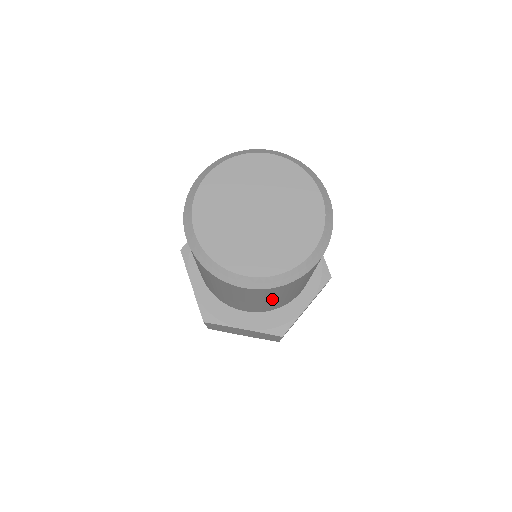
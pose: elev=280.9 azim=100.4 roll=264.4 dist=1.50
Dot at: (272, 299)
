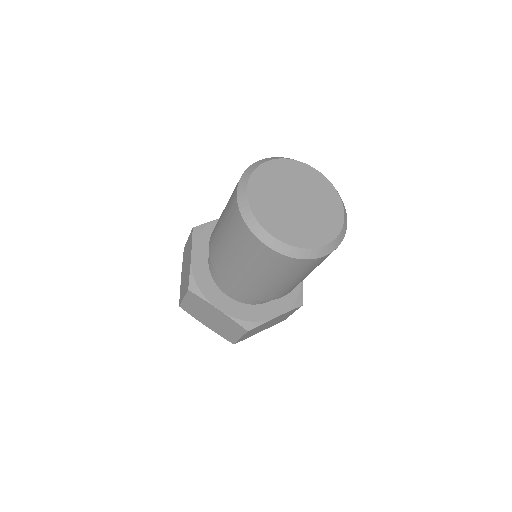
Dot at: (271, 277)
